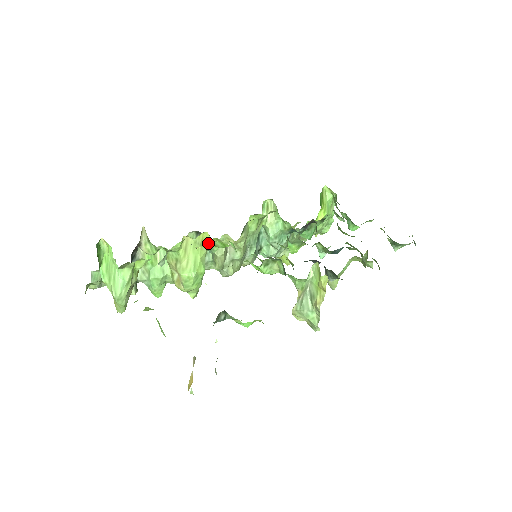
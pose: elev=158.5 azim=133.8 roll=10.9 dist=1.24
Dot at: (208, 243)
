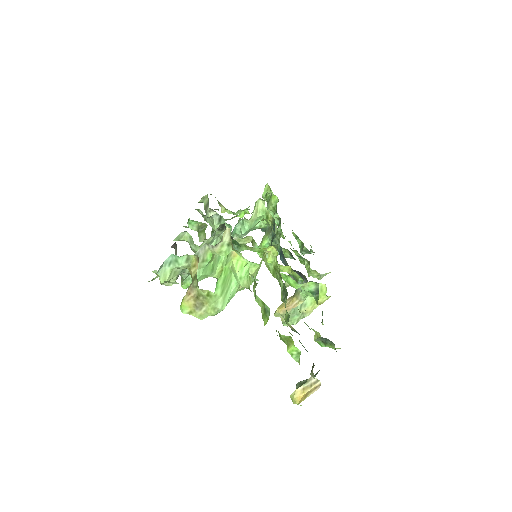
Dot at: occluded
